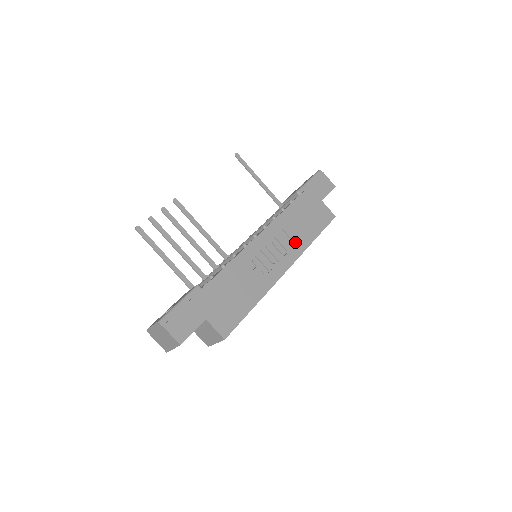
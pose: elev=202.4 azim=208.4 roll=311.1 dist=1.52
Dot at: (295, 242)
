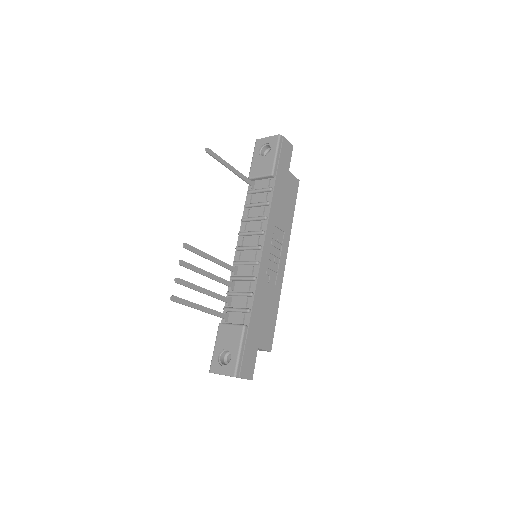
Dot at: (284, 231)
